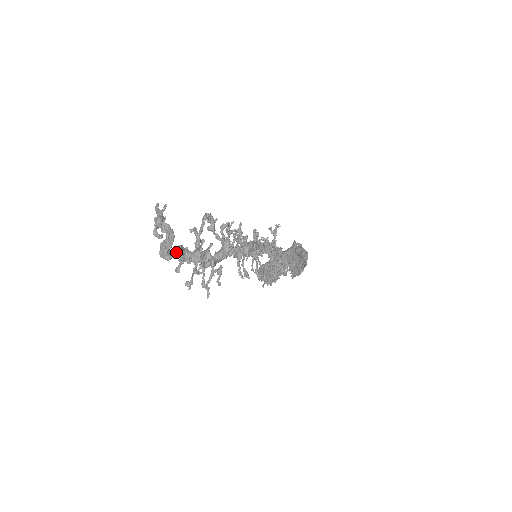
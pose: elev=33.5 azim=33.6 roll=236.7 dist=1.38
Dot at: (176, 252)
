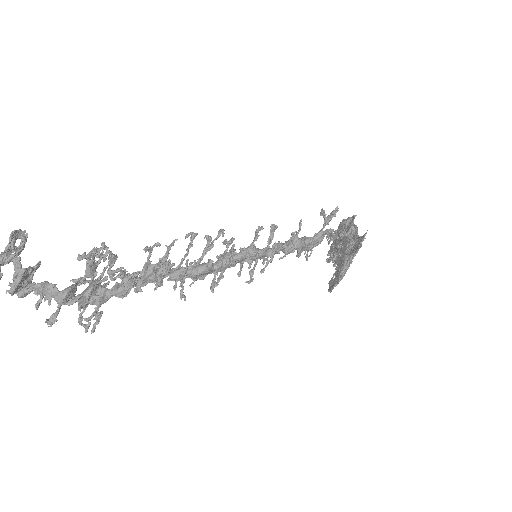
Dot at: (28, 293)
